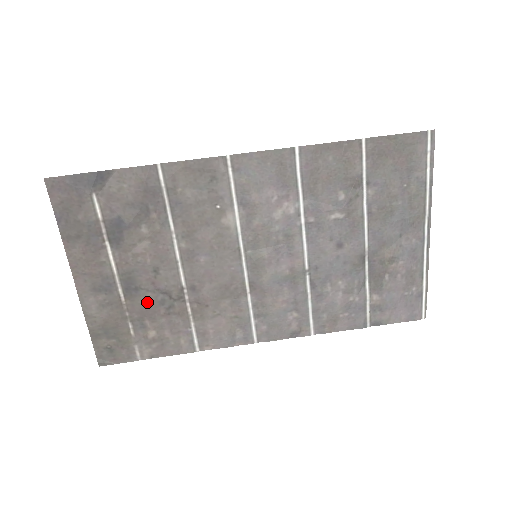
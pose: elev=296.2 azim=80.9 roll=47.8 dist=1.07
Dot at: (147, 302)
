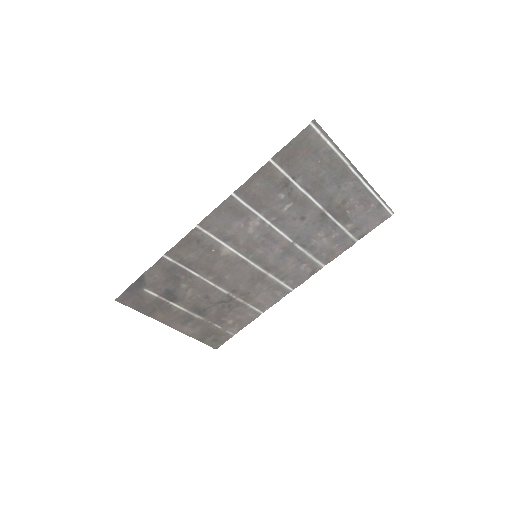
Dot at: (215, 312)
